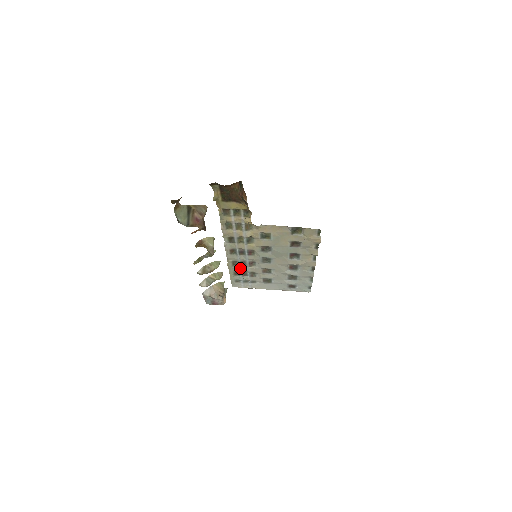
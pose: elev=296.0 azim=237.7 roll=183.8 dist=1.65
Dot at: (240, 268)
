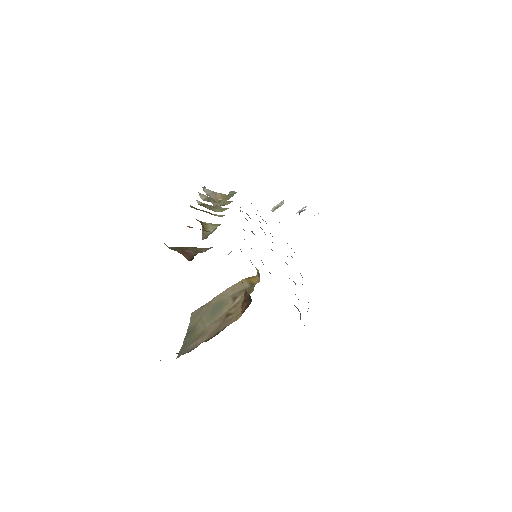
Dot at: occluded
